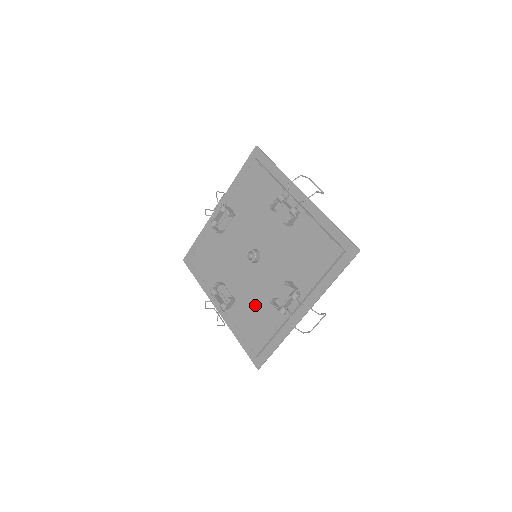
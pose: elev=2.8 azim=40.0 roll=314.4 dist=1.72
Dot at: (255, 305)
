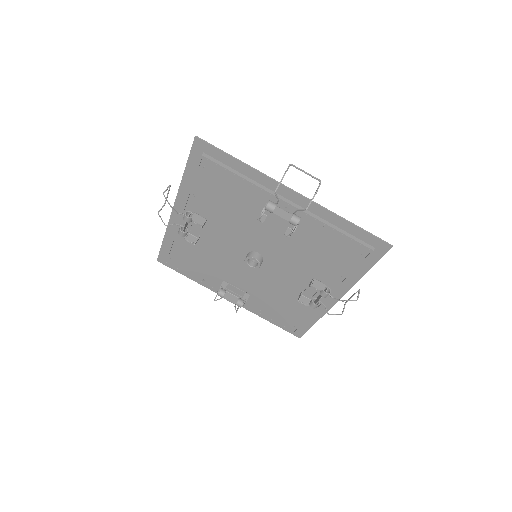
Dot at: (276, 297)
